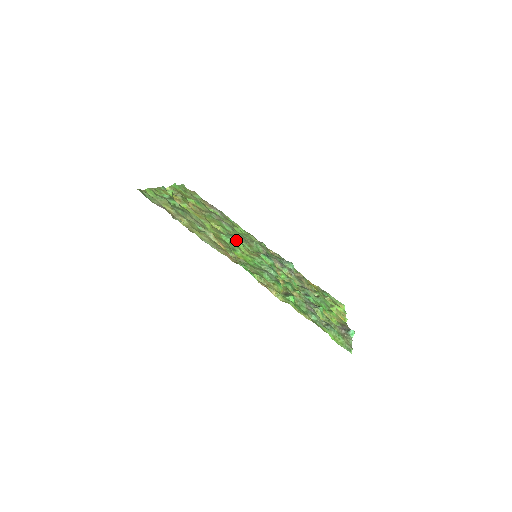
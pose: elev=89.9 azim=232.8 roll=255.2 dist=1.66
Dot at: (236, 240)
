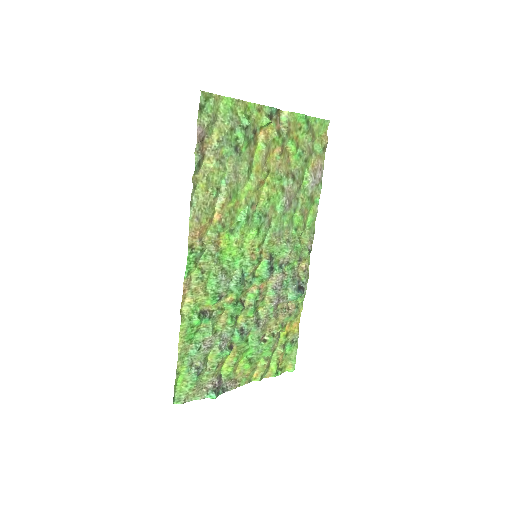
Dot at: (260, 225)
